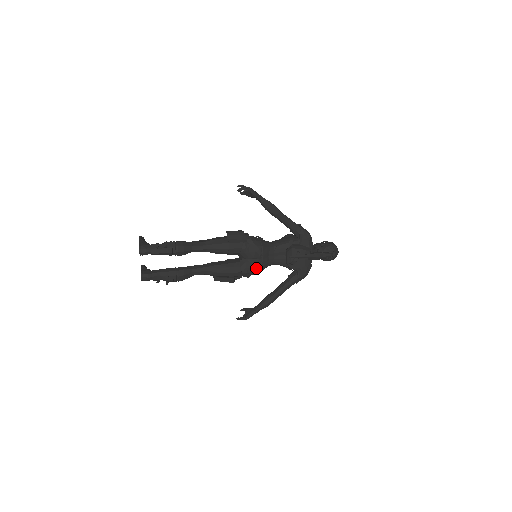
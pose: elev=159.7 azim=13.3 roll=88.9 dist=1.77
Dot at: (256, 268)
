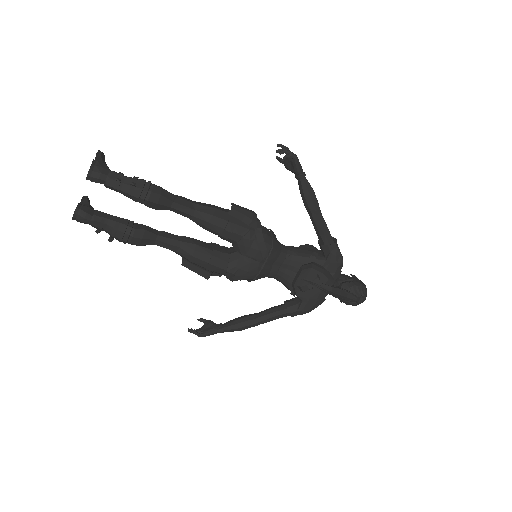
Dot at: (250, 273)
